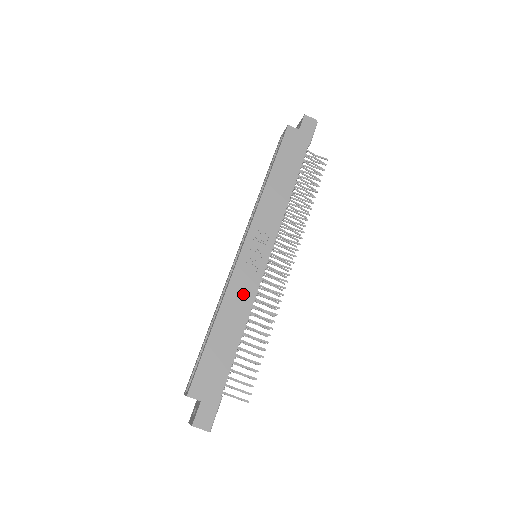
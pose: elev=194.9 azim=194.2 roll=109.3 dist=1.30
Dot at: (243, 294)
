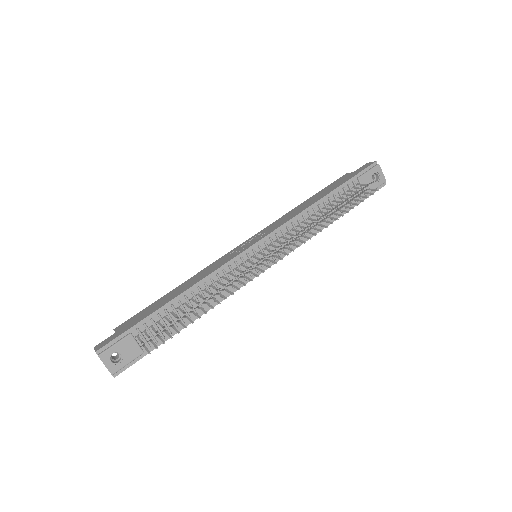
Dot at: (211, 269)
